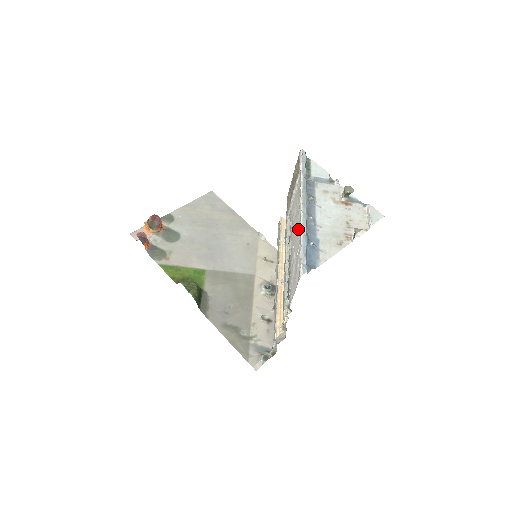
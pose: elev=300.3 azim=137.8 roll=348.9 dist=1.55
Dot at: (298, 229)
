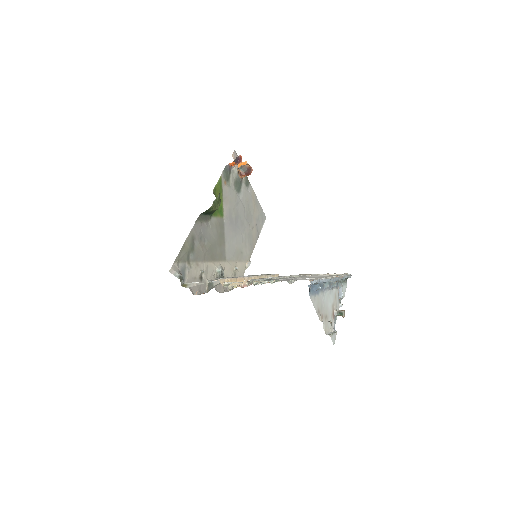
Dot at: occluded
